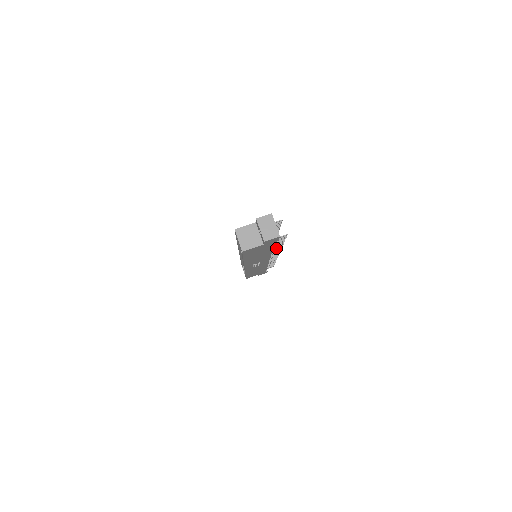
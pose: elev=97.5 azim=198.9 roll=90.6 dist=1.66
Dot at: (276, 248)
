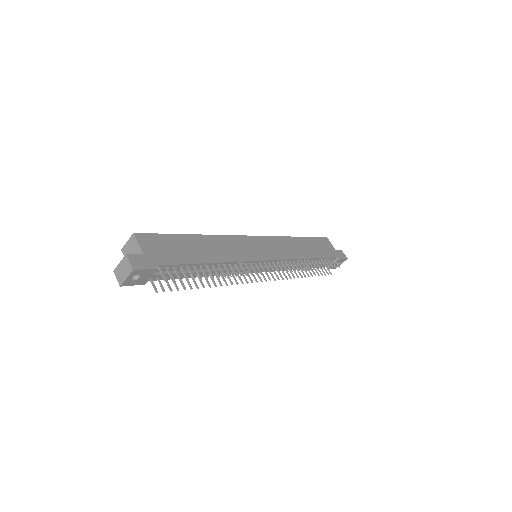
Dot at: (218, 279)
